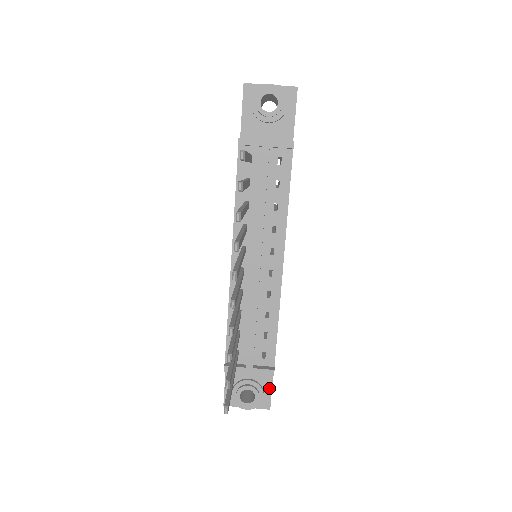
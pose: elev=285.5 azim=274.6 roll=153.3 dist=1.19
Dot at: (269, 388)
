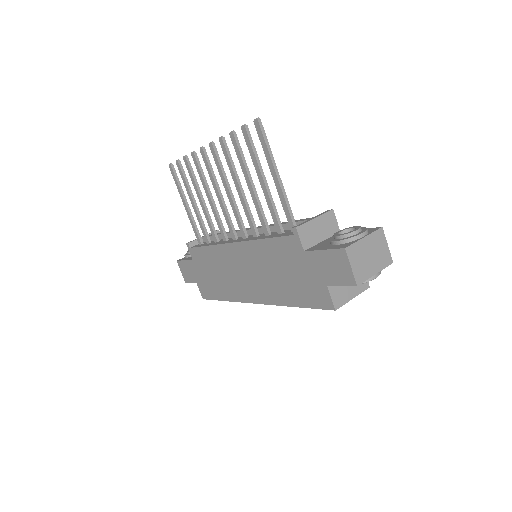
Dot at: occluded
